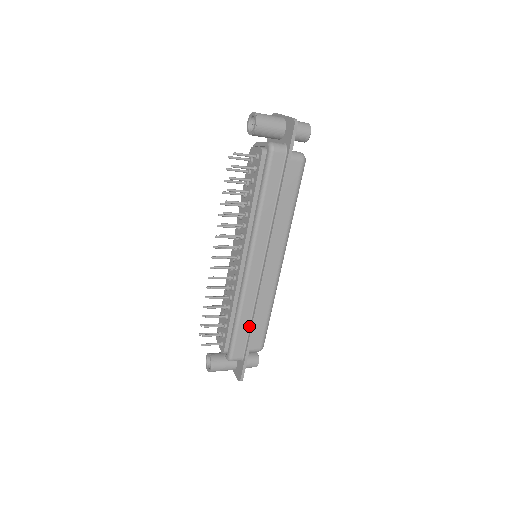
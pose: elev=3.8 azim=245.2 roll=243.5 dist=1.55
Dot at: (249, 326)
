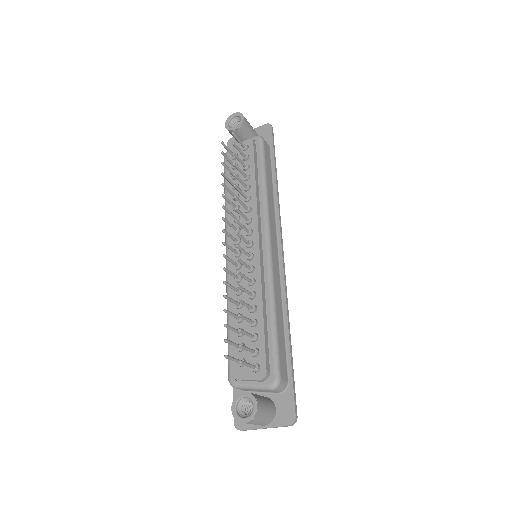
Dot at: (283, 329)
